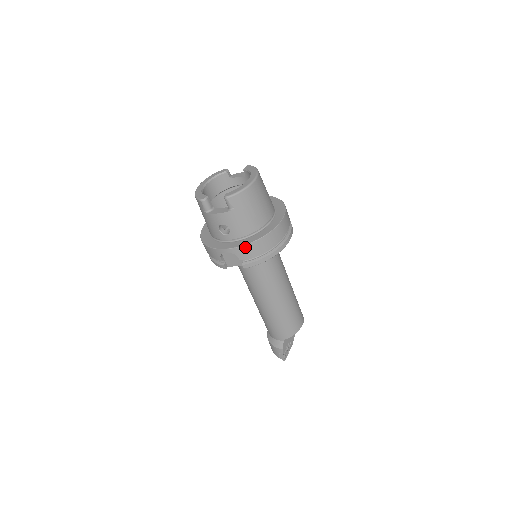
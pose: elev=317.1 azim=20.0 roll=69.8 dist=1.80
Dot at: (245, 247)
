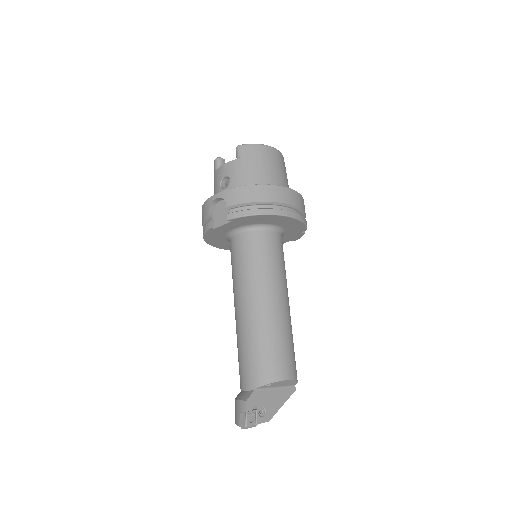
Dot at: (236, 190)
